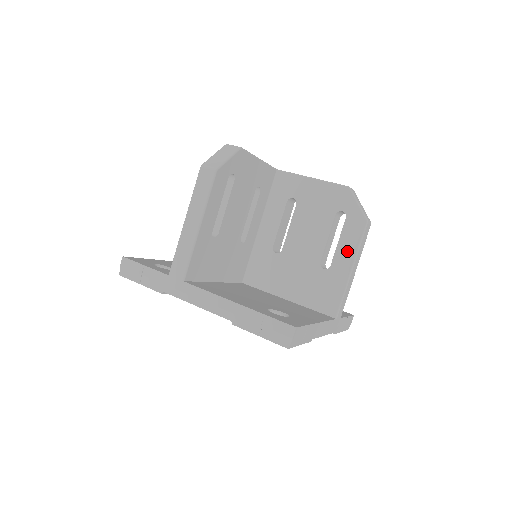
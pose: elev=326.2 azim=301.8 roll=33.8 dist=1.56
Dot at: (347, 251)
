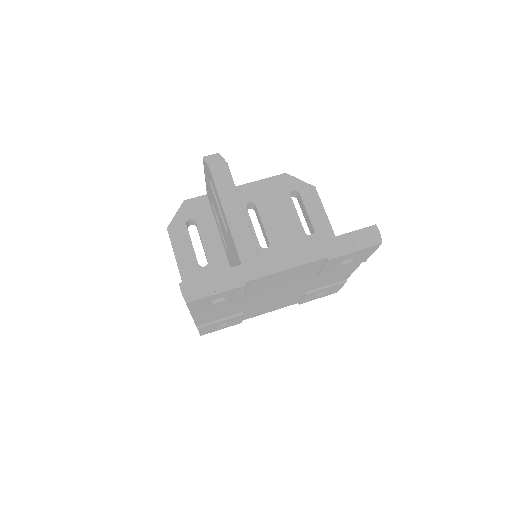
Dot at: (317, 213)
